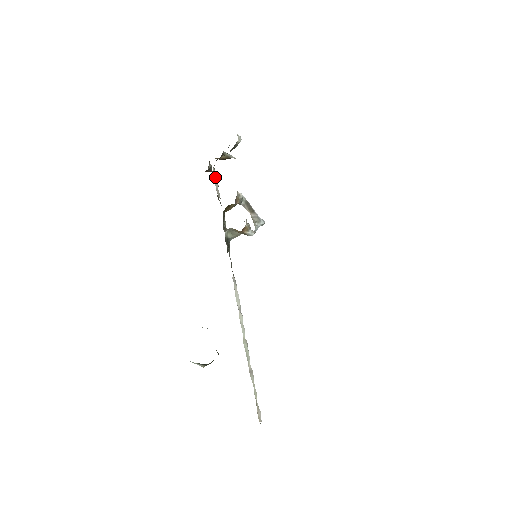
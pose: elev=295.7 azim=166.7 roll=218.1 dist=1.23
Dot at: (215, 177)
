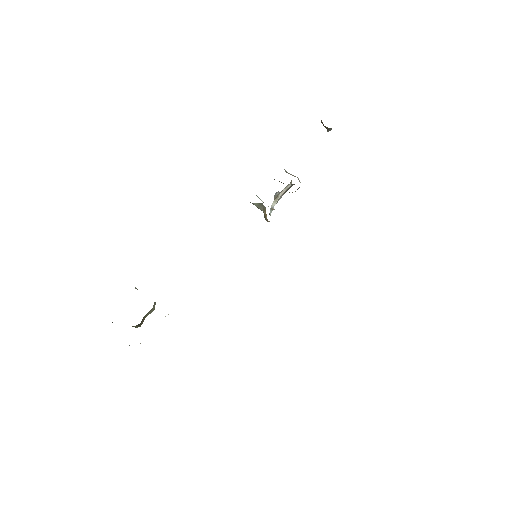
Dot at: occluded
